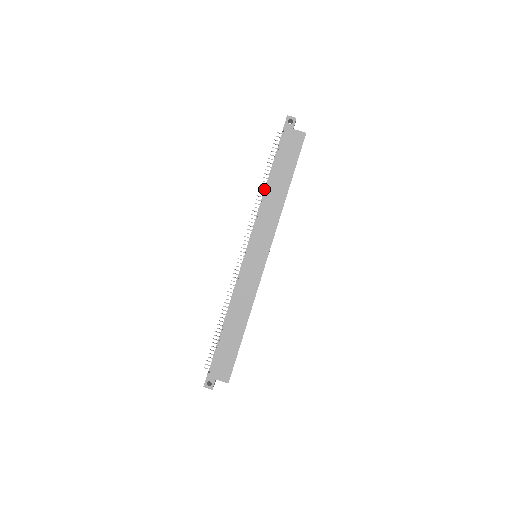
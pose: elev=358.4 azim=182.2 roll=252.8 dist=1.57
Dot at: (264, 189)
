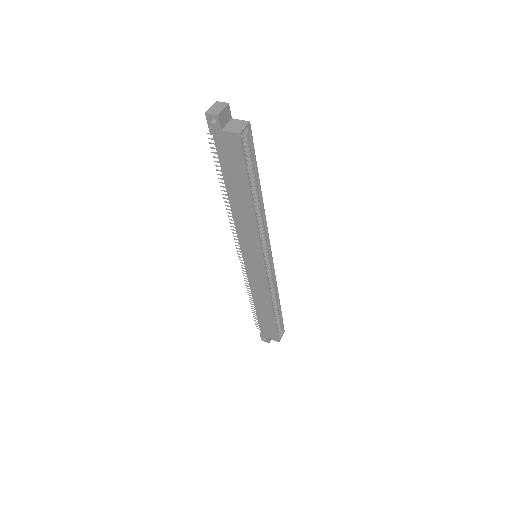
Dot at: (228, 199)
